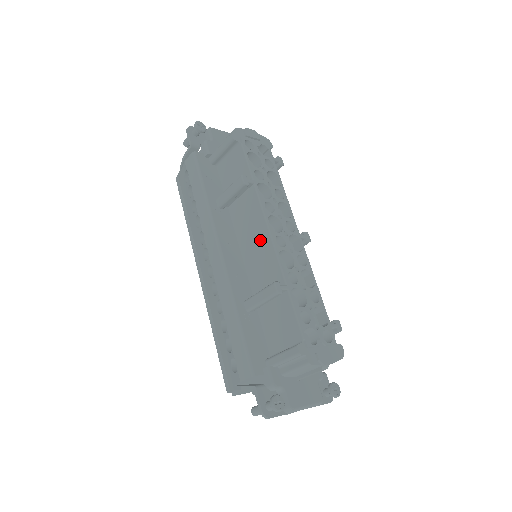
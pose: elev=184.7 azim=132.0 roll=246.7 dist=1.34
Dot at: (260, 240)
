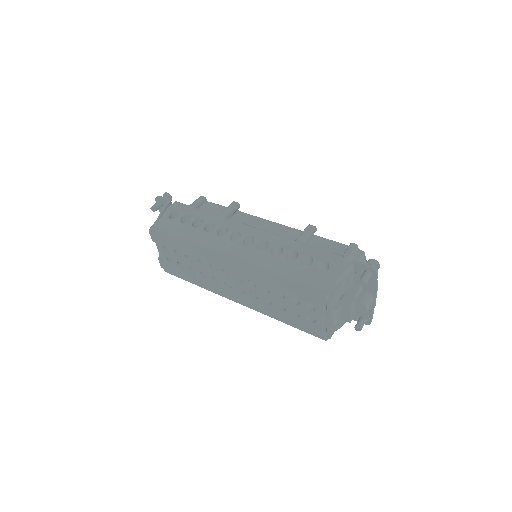
Dot at: (269, 228)
